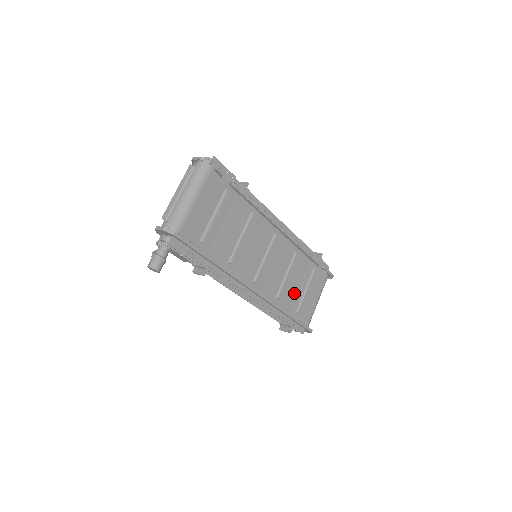
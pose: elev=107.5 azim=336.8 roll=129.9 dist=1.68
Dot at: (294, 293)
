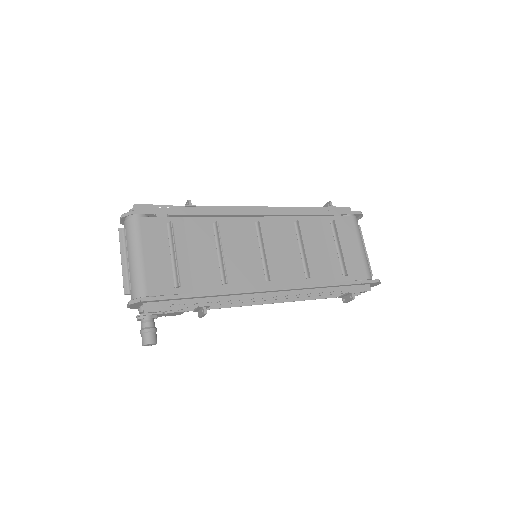
Dot at: (326, 260)
